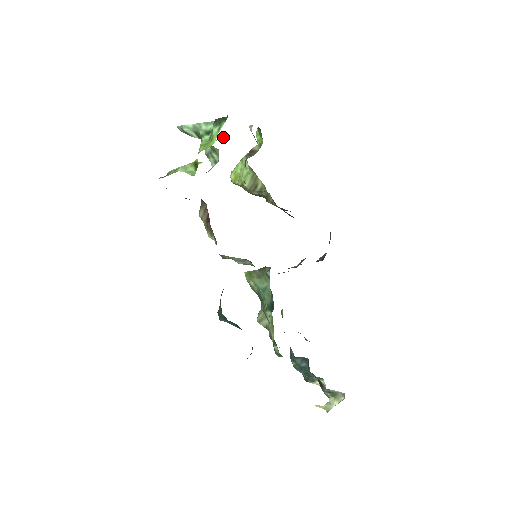
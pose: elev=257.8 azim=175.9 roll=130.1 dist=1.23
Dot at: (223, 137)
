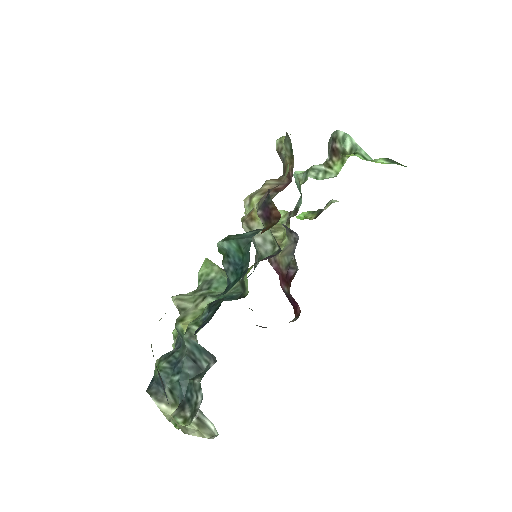
Dot at: occluded
